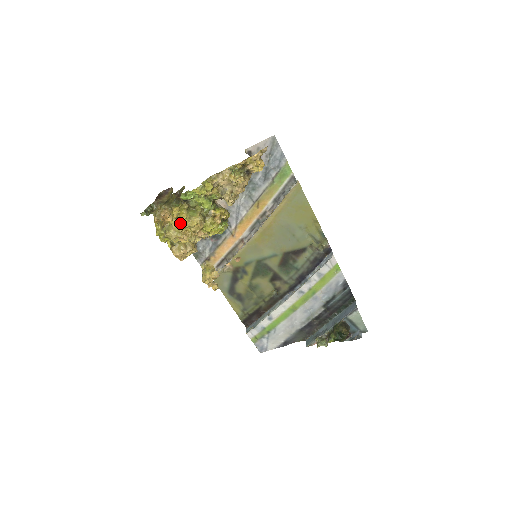
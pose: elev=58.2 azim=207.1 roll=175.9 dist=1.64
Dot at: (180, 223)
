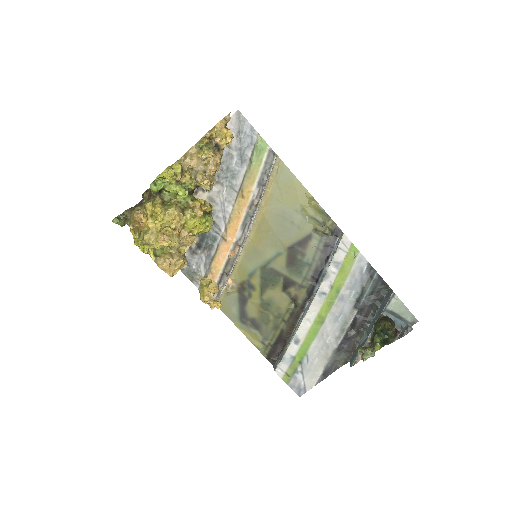
Dot at: (156, 220)
